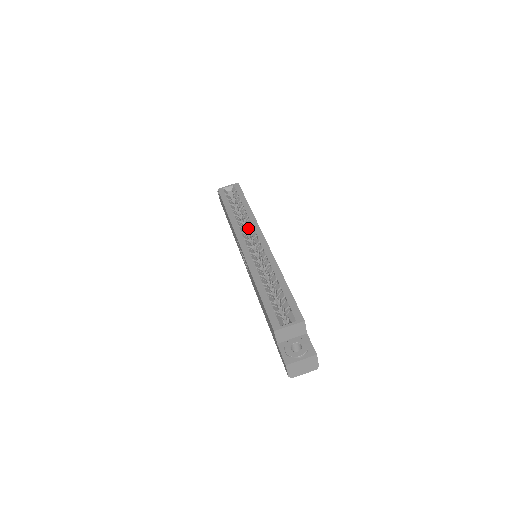
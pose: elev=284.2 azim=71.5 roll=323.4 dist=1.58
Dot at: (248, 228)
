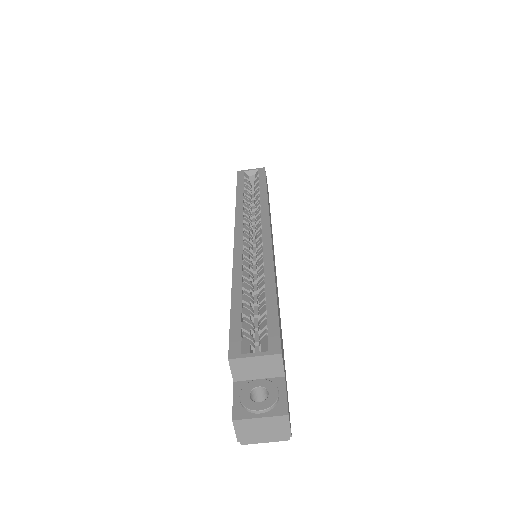
Dot at: (256, 218)
